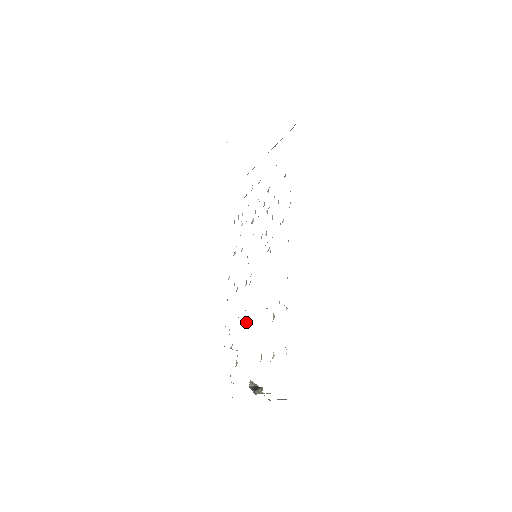
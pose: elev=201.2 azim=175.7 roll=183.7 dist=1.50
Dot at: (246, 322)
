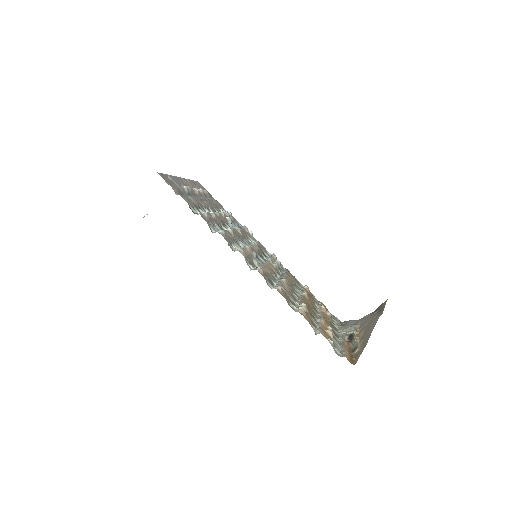
Dot at: (303, 294)
